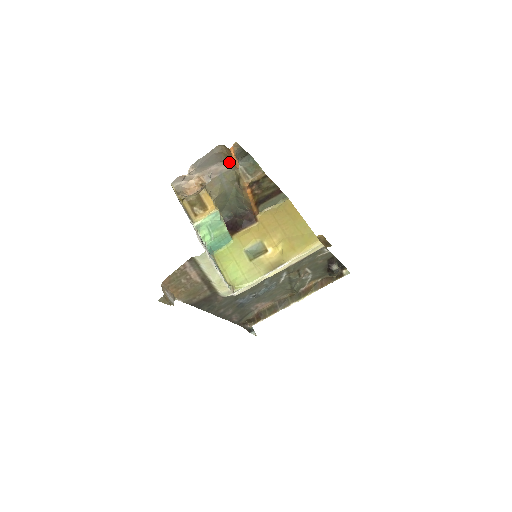
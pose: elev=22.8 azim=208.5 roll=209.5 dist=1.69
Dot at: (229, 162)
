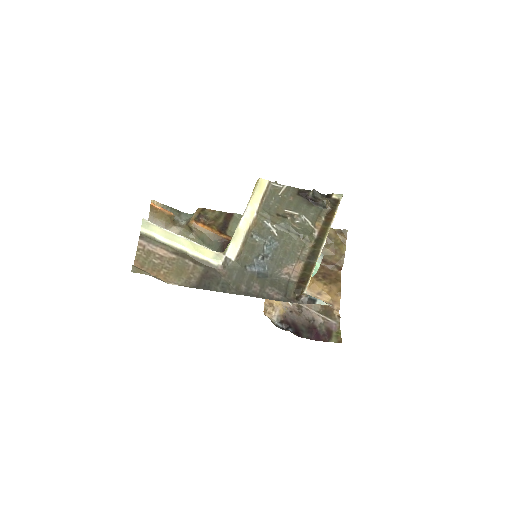
Dot at: (174, 226)
